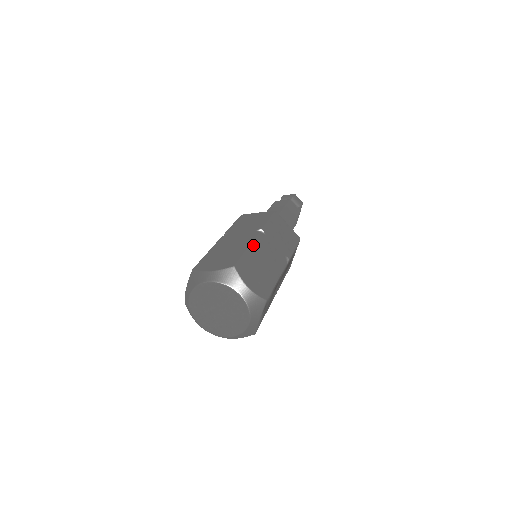
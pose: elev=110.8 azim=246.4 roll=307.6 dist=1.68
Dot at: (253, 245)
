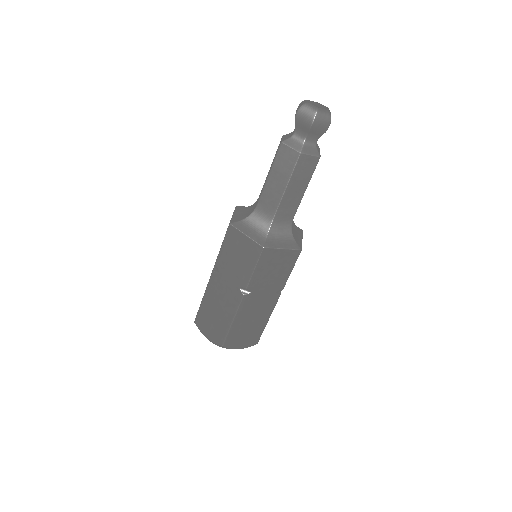
Dot at: (238, 315)
